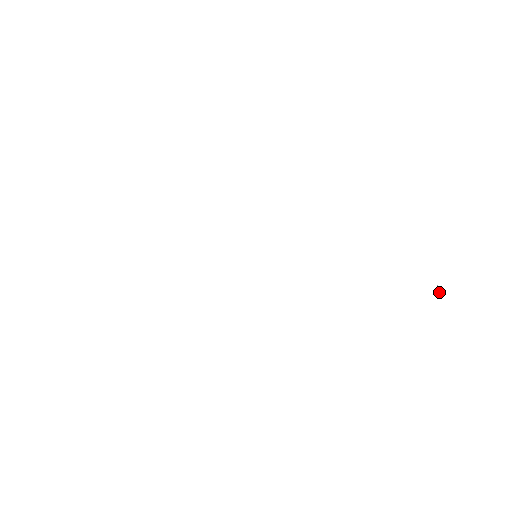
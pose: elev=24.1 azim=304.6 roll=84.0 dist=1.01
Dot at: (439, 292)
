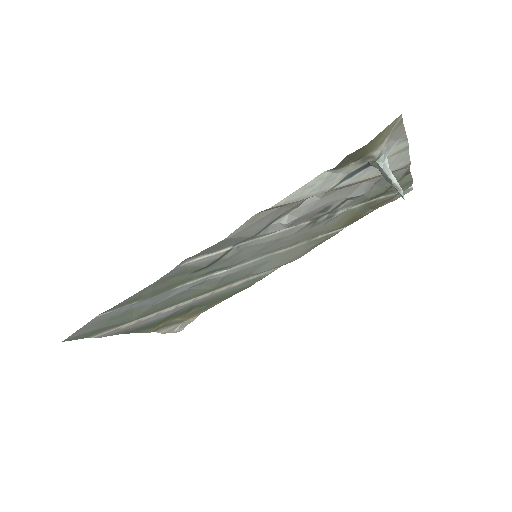
Dot at: (390, 174)
